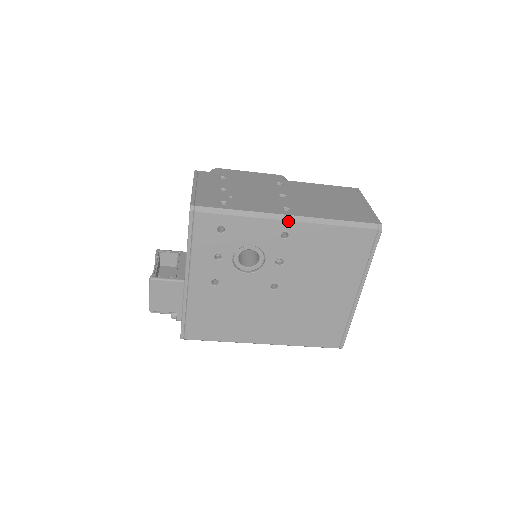
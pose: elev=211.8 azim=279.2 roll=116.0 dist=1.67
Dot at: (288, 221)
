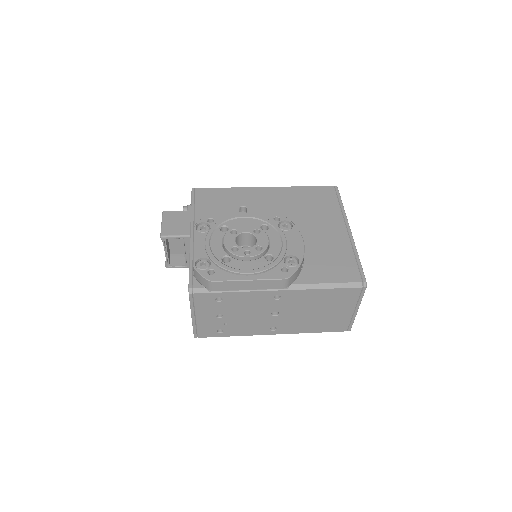
Dot at: occluded
